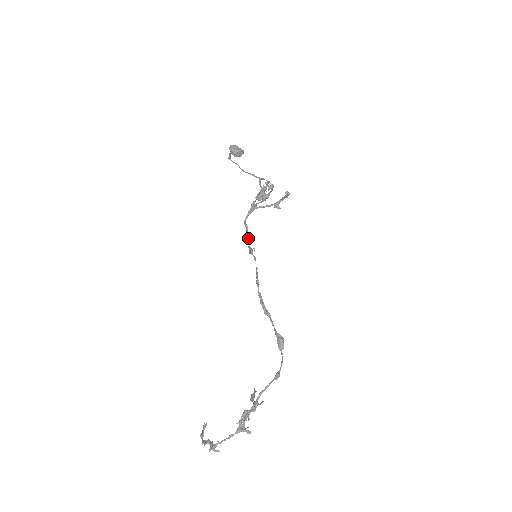
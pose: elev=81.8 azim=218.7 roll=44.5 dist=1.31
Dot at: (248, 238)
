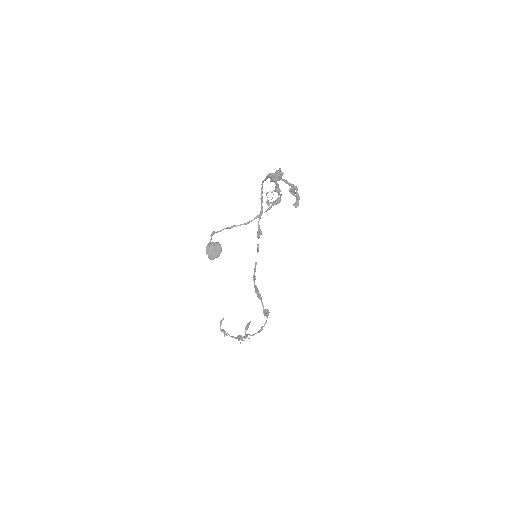
Dot at: (261, 210)
